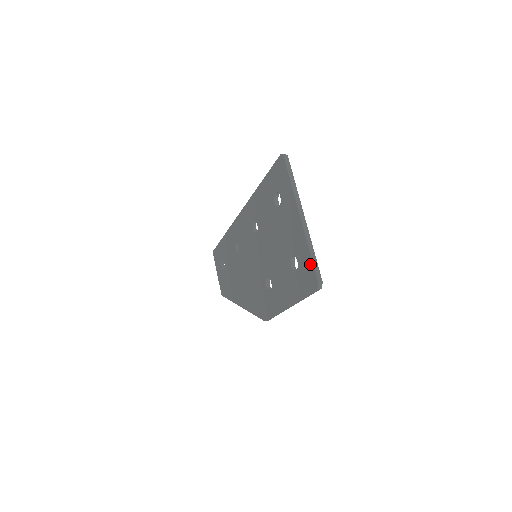
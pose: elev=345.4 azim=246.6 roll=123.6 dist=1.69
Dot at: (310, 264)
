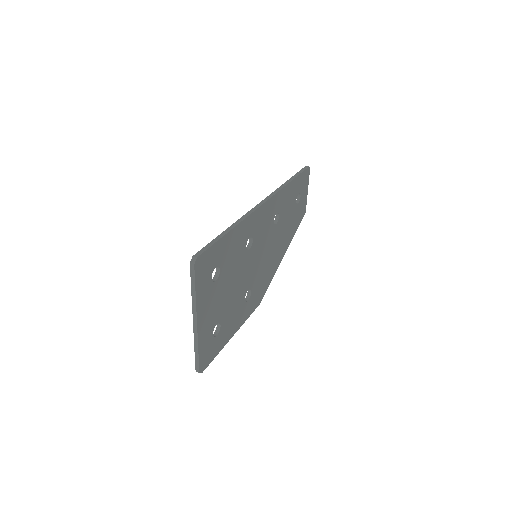
Dot at: occluded
